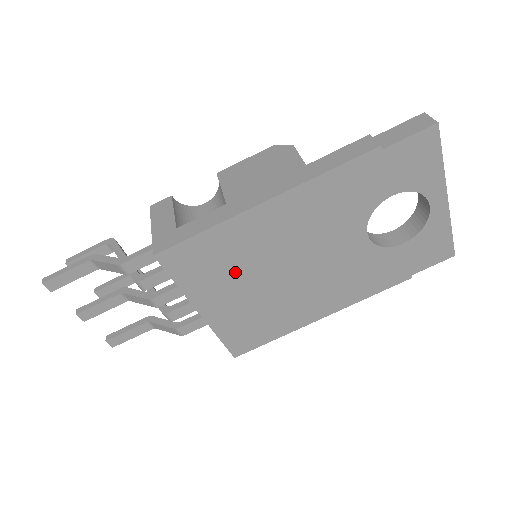
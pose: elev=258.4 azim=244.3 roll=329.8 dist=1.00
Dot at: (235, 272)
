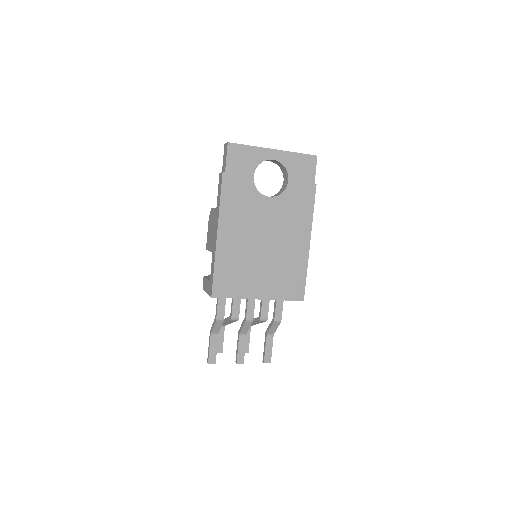
Dot at: (246, 269)
